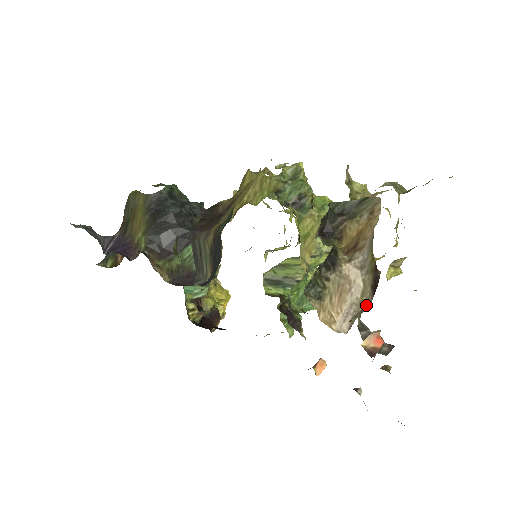
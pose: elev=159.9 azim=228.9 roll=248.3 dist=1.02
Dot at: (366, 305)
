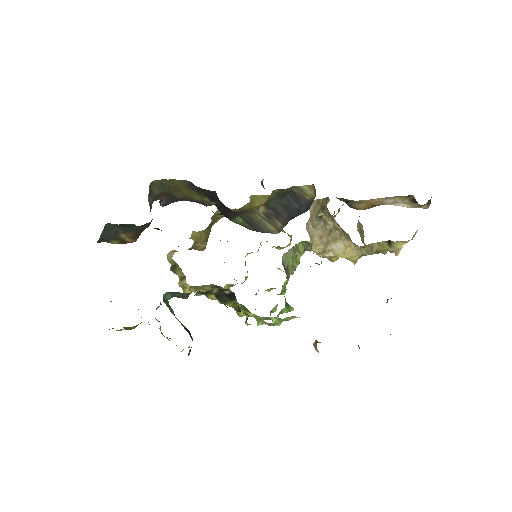
Dot at: (420, 205)
